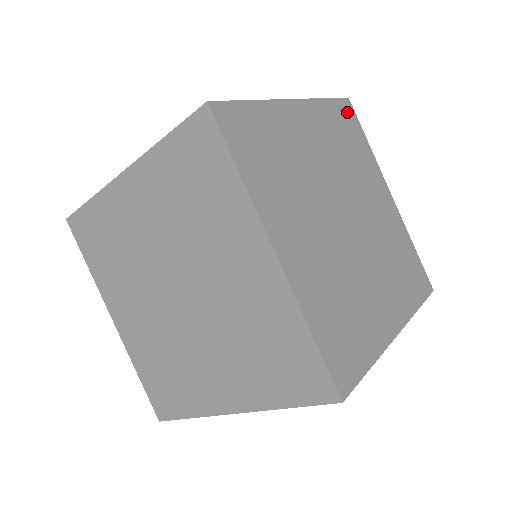
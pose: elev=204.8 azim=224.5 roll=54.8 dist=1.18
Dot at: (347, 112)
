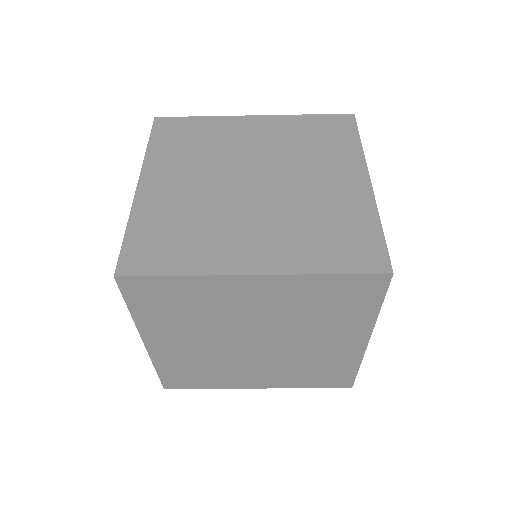
Dot at: occluded
